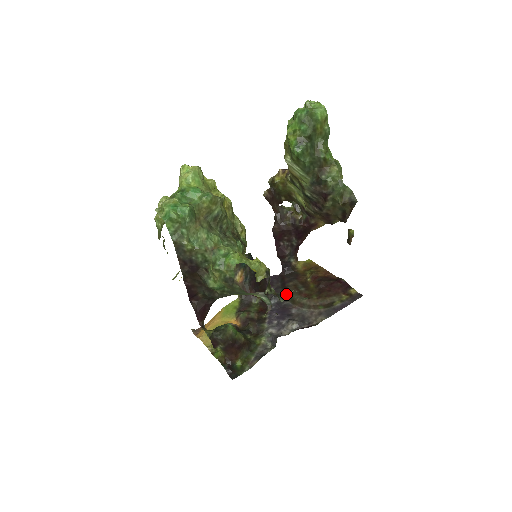
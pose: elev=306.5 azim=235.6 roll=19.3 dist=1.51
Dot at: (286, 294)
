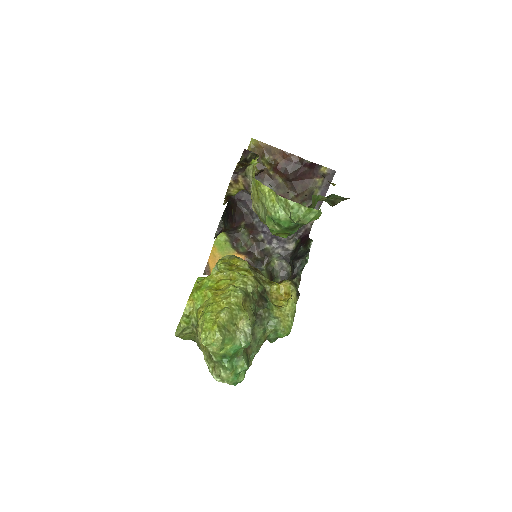
Dot at: (302, 267)
